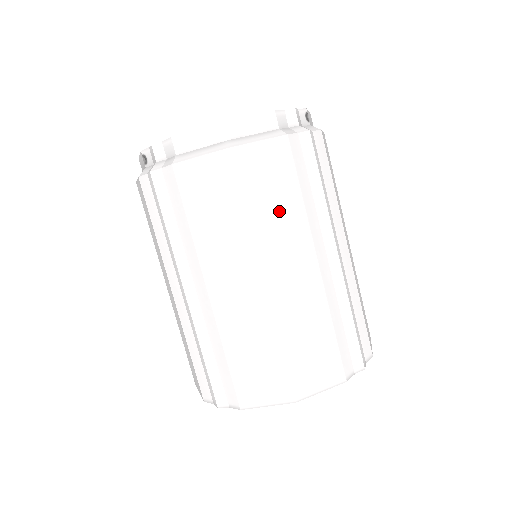
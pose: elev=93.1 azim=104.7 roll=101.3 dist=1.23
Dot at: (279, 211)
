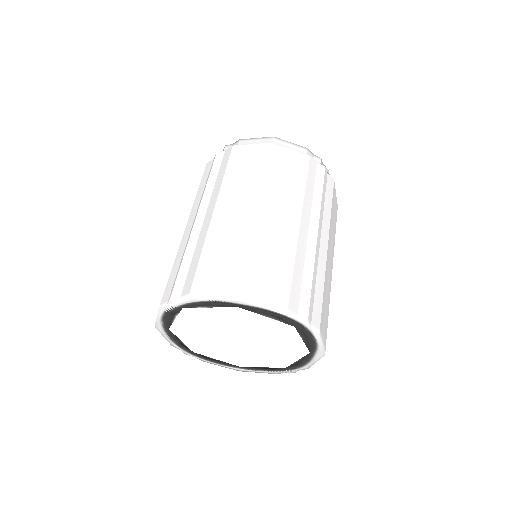
Dot at: (286, 184)
